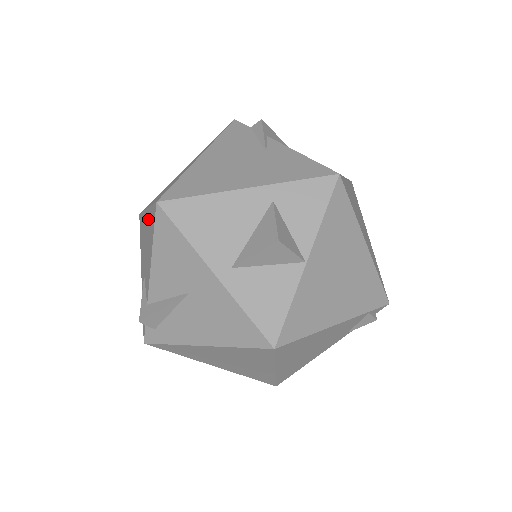
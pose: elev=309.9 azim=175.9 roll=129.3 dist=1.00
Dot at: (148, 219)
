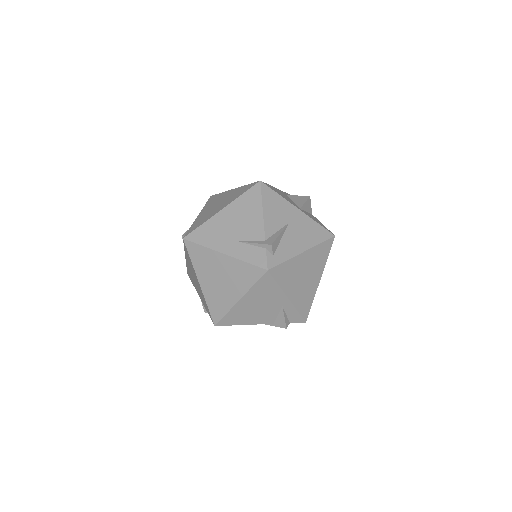
Dot at: (235, 206)
